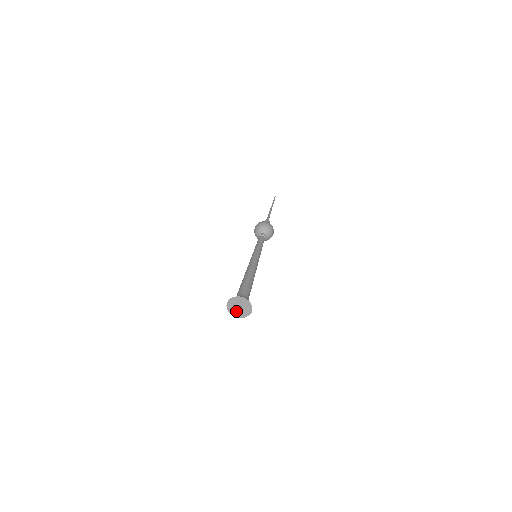
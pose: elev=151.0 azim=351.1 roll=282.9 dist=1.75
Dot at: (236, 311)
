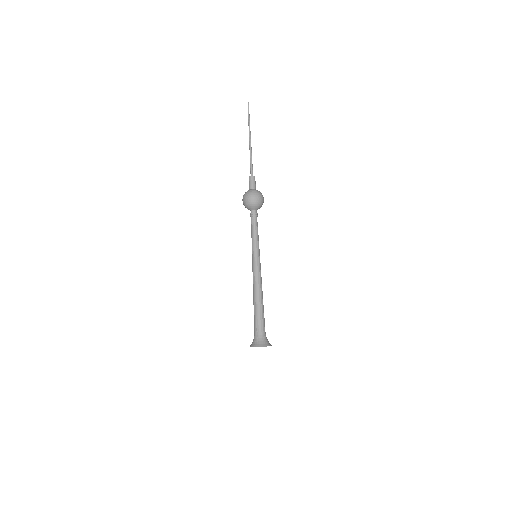
Dot at: occluded
